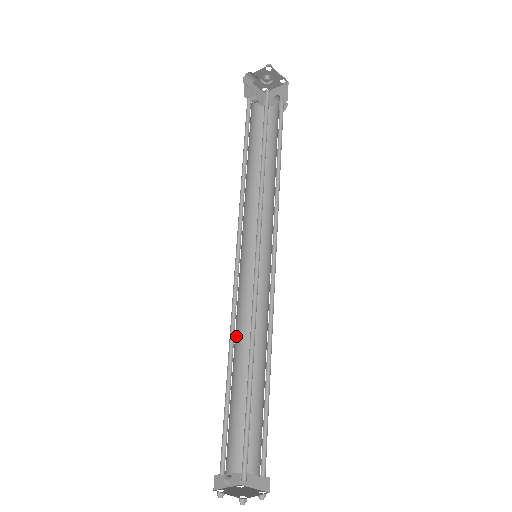
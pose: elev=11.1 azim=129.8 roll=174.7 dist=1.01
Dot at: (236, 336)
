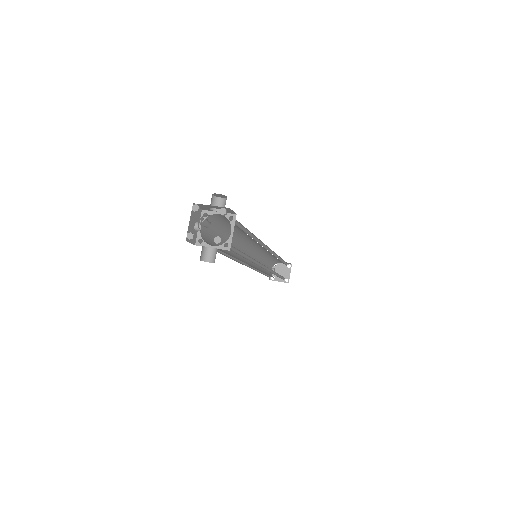
Dot at: (257, 265)
